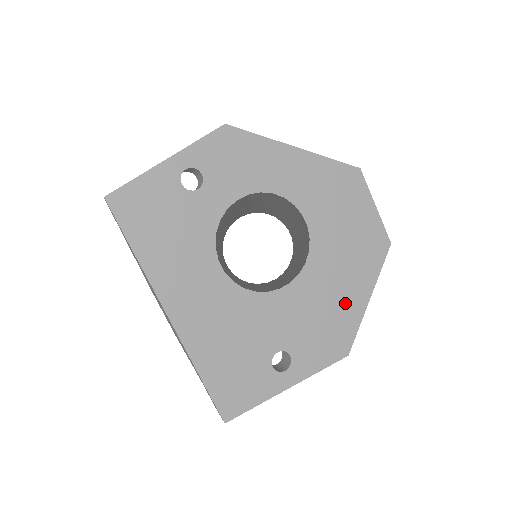
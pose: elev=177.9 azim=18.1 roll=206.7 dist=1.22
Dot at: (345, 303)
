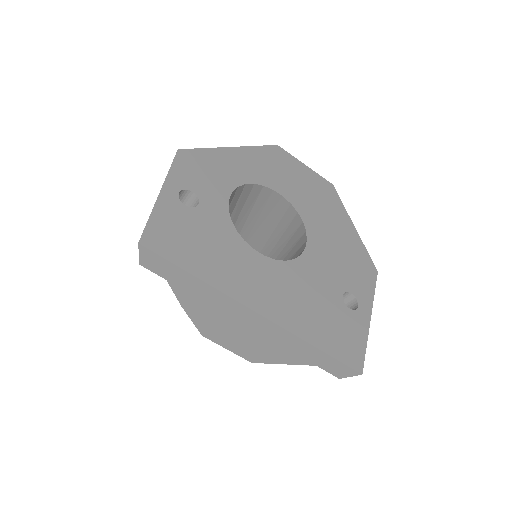
Dot at: (345, 237)
